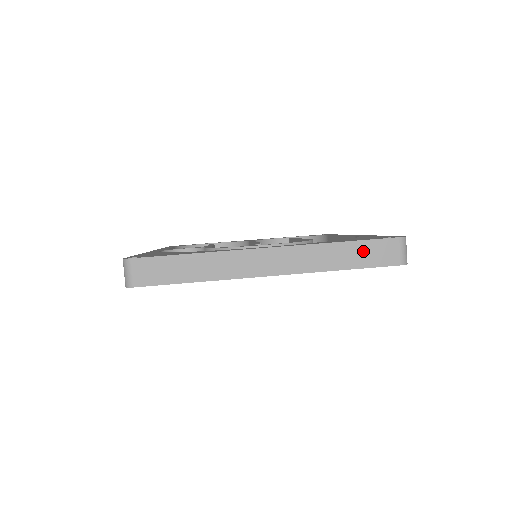
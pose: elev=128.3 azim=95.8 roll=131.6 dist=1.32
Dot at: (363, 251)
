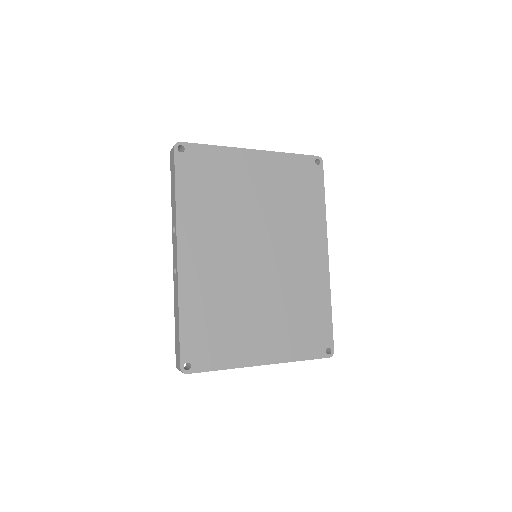
Dot at: occluded
